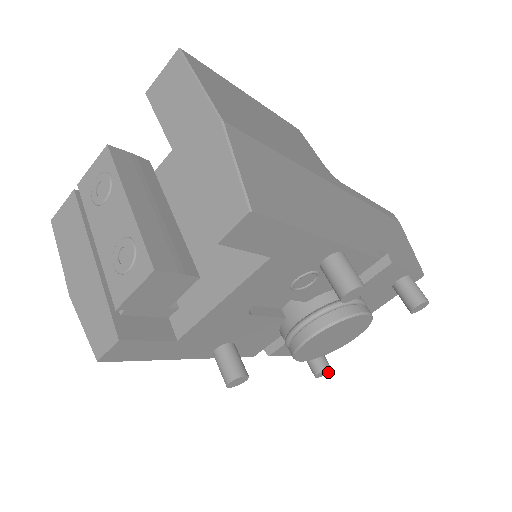
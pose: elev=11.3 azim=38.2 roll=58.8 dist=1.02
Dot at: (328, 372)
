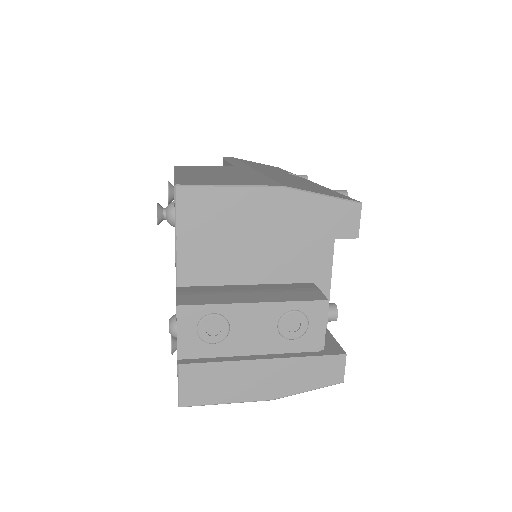
Dot at: occluded
